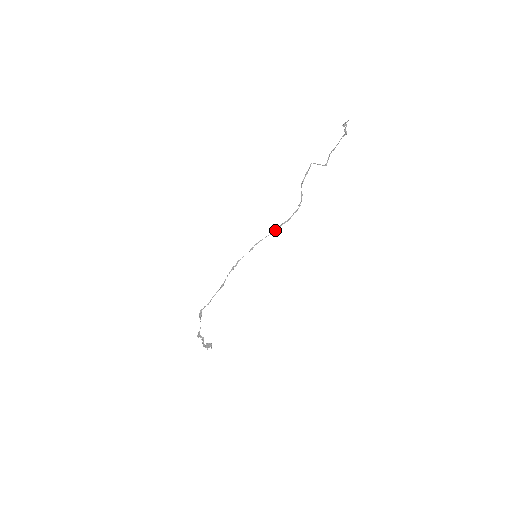
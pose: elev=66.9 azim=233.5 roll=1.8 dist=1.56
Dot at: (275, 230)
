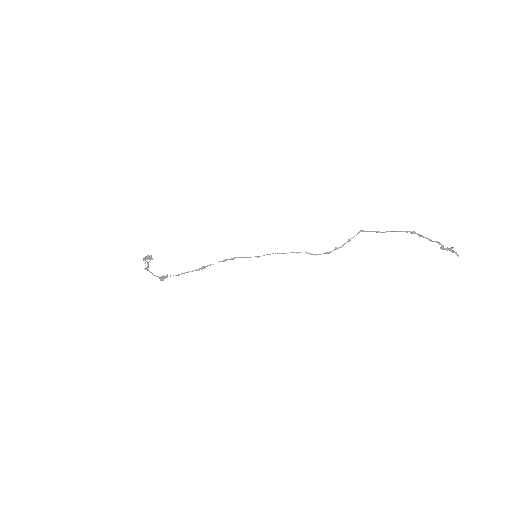
Dot at: (294, 252)
